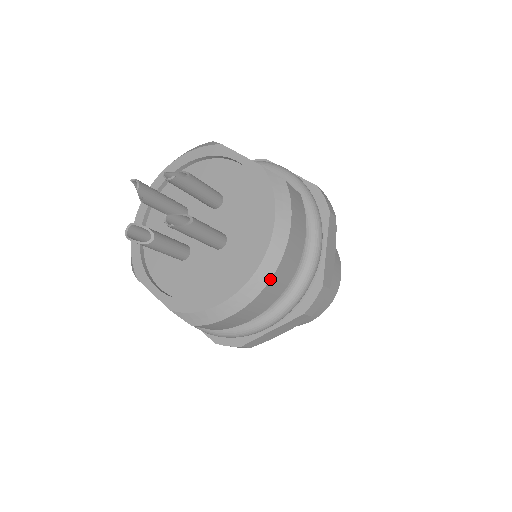
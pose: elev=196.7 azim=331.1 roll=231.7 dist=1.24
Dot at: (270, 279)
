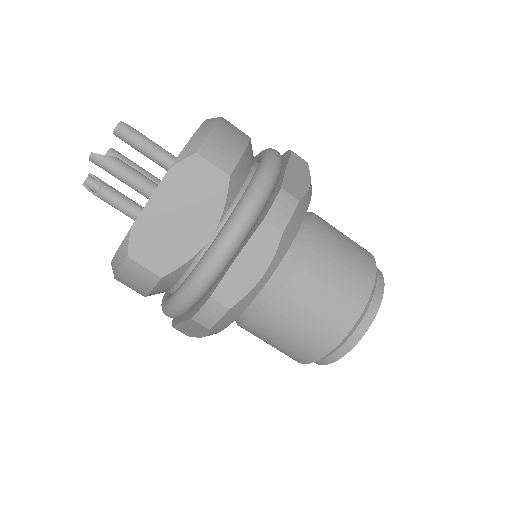
Dot at: occluded
